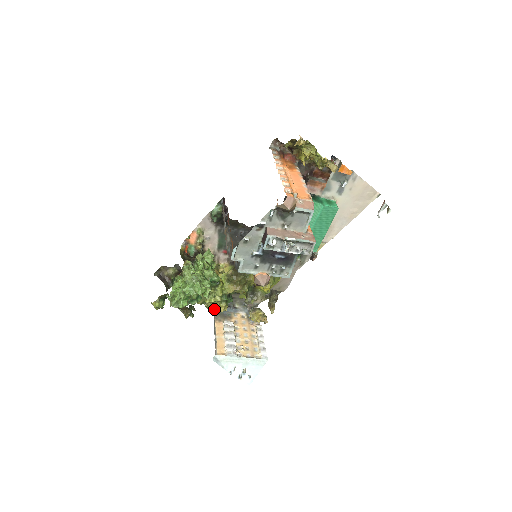
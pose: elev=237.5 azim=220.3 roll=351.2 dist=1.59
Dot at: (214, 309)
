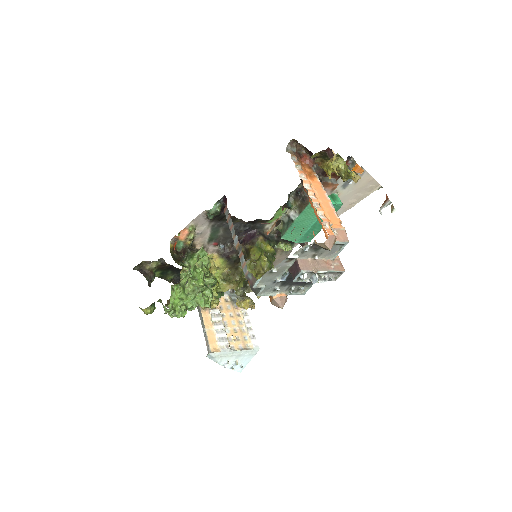
Dot at: (207, 307)
